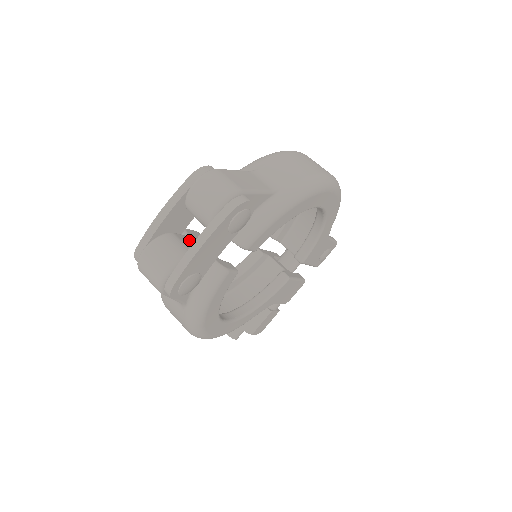
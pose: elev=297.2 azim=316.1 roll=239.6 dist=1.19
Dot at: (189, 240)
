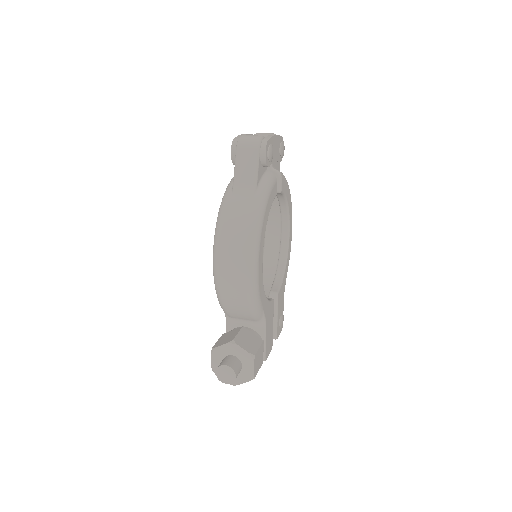
Dot at: occluded
